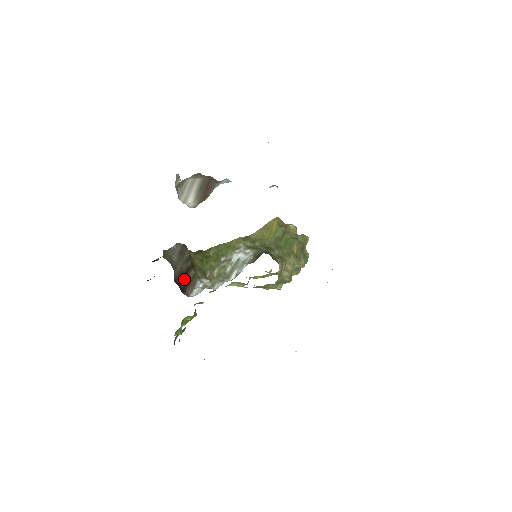
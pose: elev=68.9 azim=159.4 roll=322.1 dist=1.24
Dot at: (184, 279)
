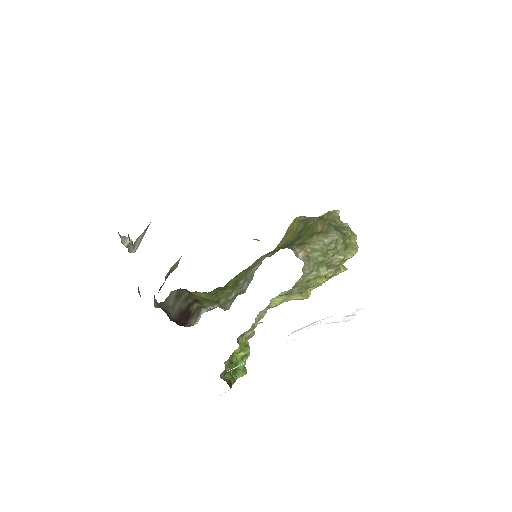
Dot at: (185, 315)
